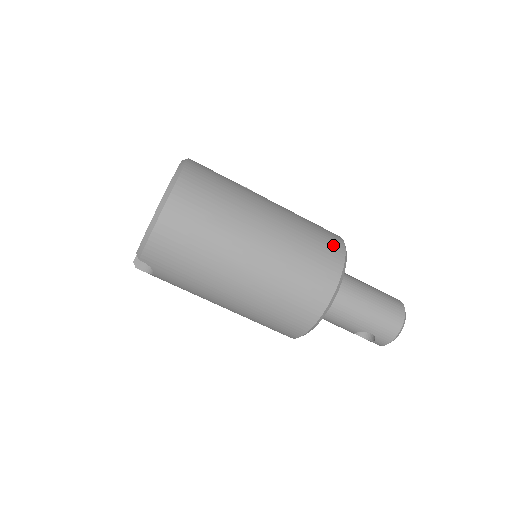
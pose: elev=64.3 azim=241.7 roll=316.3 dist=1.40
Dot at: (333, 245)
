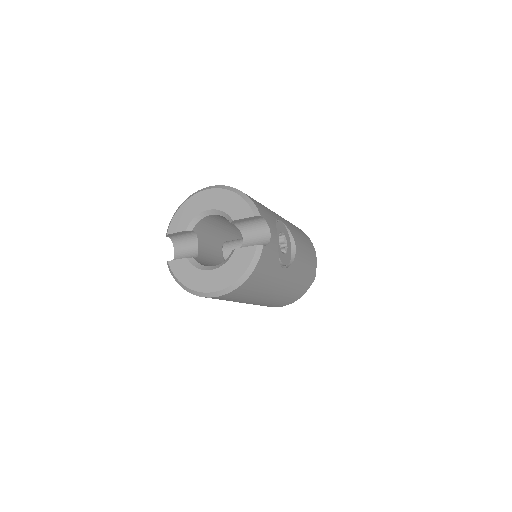
Dot at: (292, 300)
